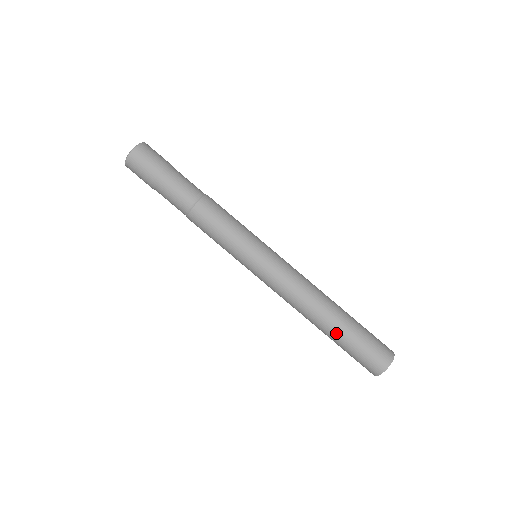
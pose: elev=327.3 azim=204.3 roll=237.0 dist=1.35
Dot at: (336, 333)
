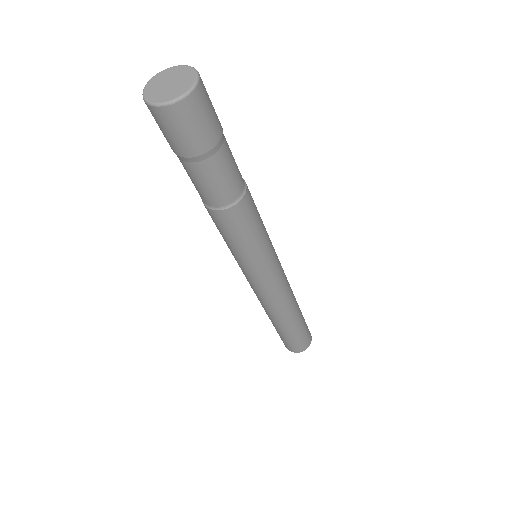
Dot at: (274, 325)
